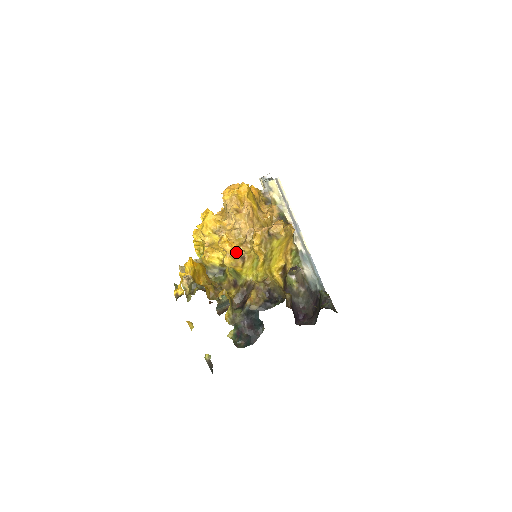
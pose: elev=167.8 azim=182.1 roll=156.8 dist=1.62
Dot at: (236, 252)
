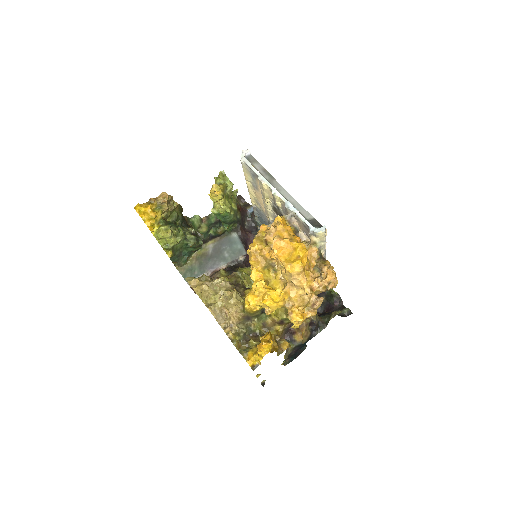
Dot at: occluded
